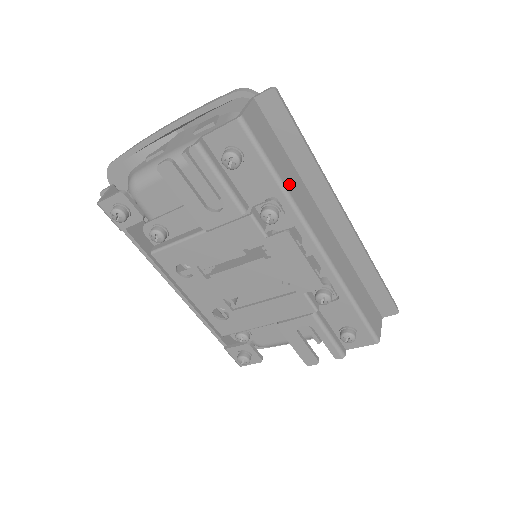
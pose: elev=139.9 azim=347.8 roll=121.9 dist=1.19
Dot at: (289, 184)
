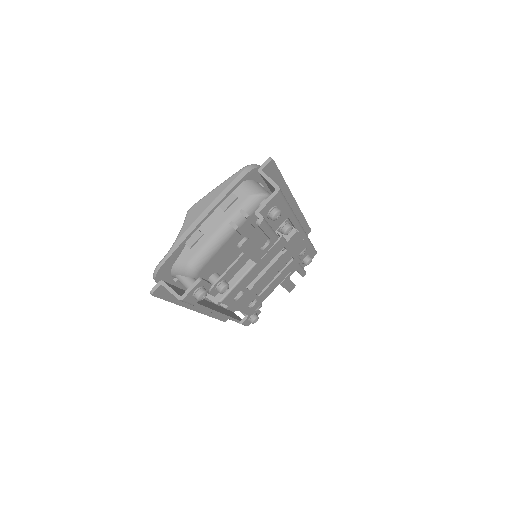
Dot at: occluded
